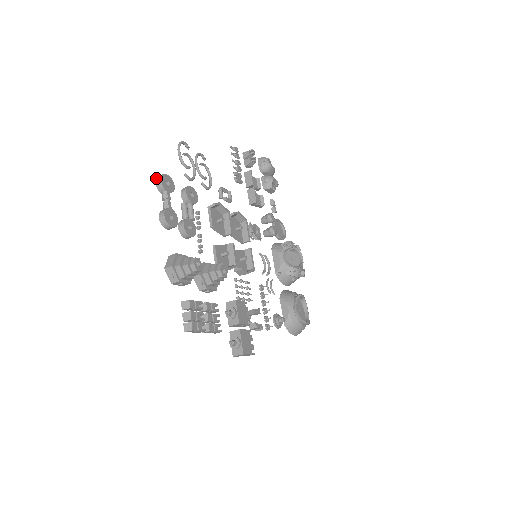
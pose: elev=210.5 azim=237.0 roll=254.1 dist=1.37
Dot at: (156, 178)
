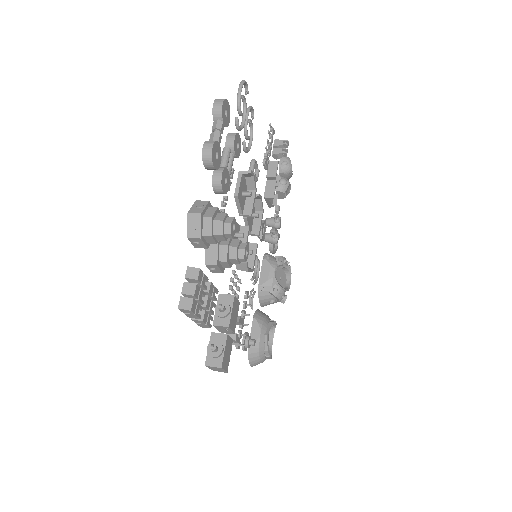
Dot at: (216, 99)
